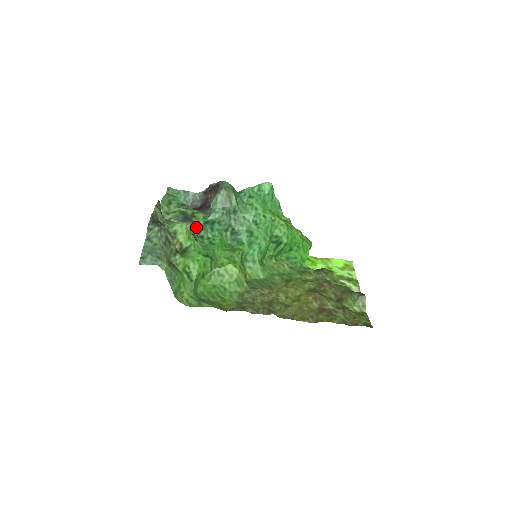
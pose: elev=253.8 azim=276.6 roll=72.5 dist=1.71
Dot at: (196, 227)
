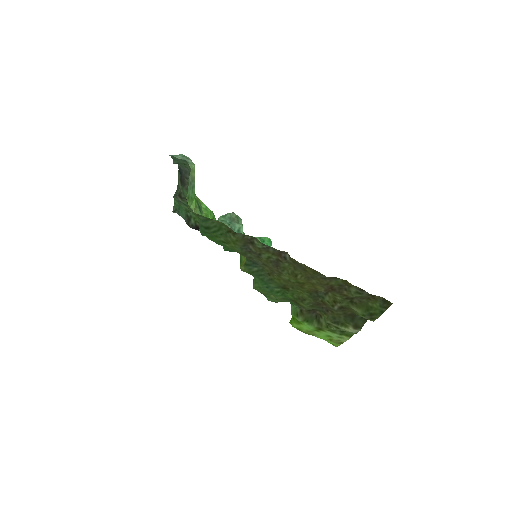
Dot at: occluded
